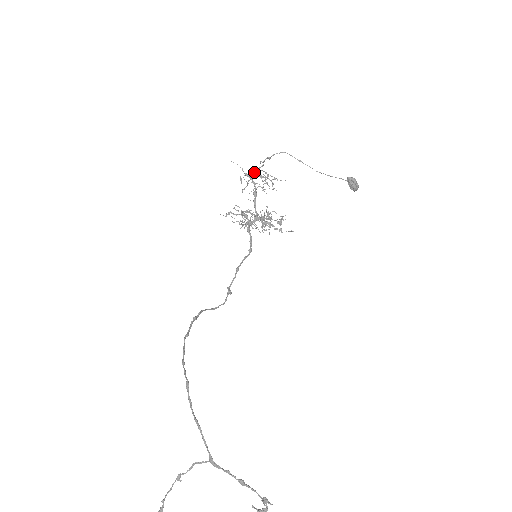
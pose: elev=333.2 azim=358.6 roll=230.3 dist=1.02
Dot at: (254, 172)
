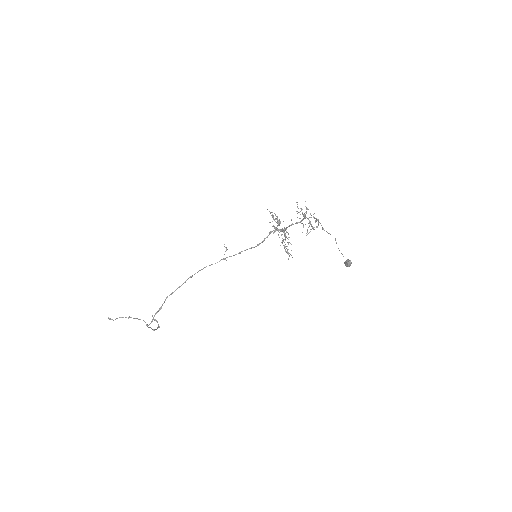
Dot at: (310, 217)
